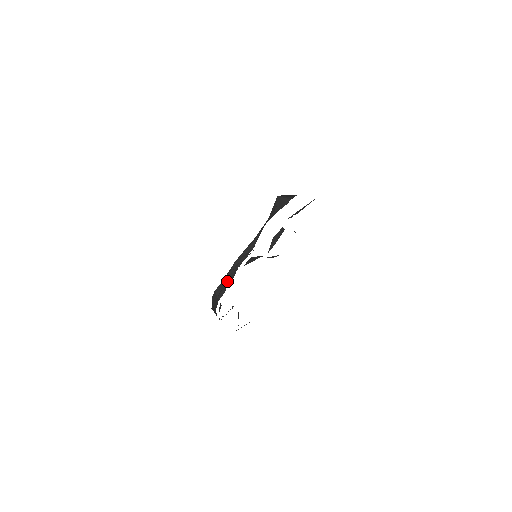
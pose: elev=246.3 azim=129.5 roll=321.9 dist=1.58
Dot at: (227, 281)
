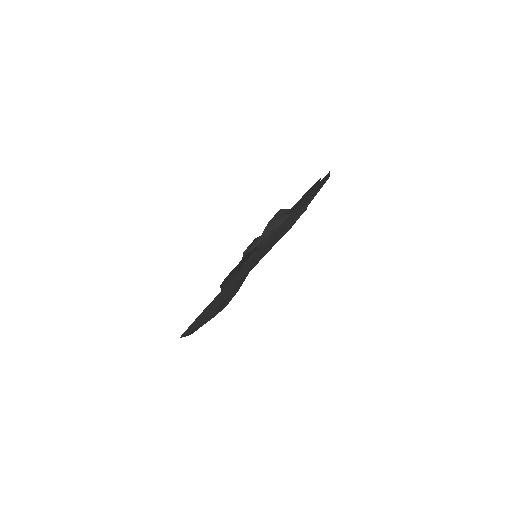
Dot at: occluded
